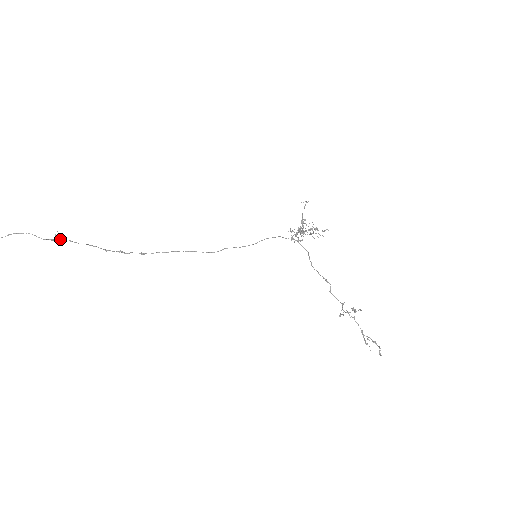
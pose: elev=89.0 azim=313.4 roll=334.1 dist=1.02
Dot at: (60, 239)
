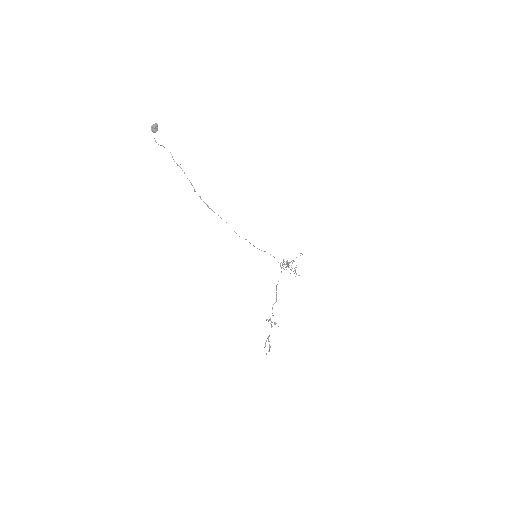
Dot at: occluded
